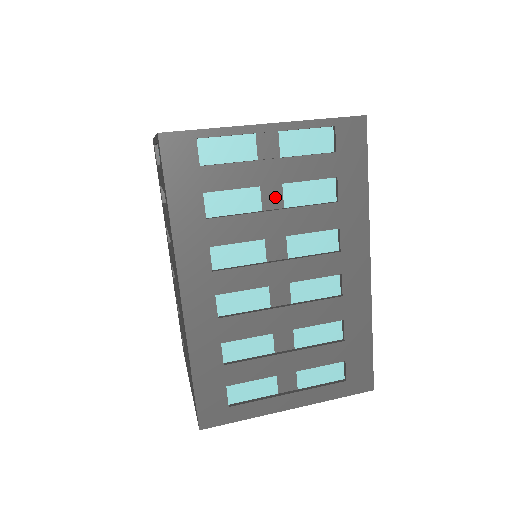
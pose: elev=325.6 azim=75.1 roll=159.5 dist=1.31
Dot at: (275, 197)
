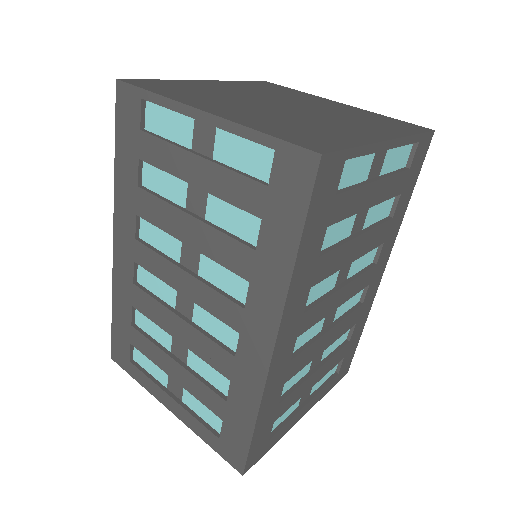
Dot at: (362, 219)
